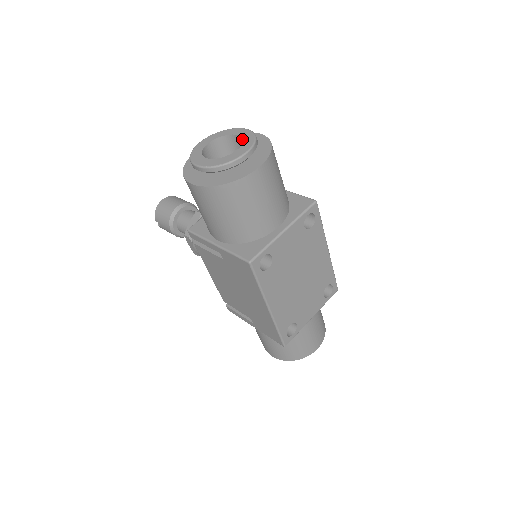
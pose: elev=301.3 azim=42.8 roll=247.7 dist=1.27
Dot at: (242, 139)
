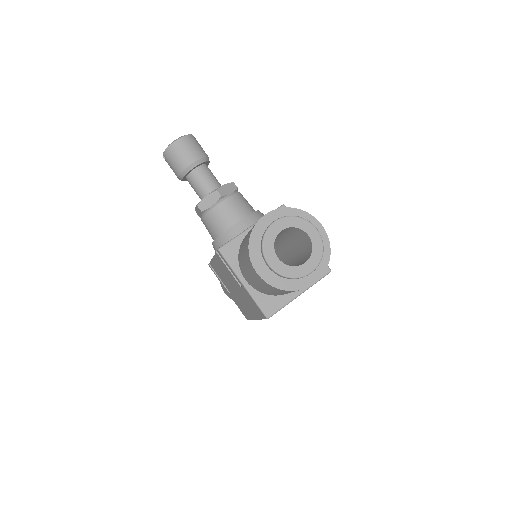
Dot at: (311, 243)
